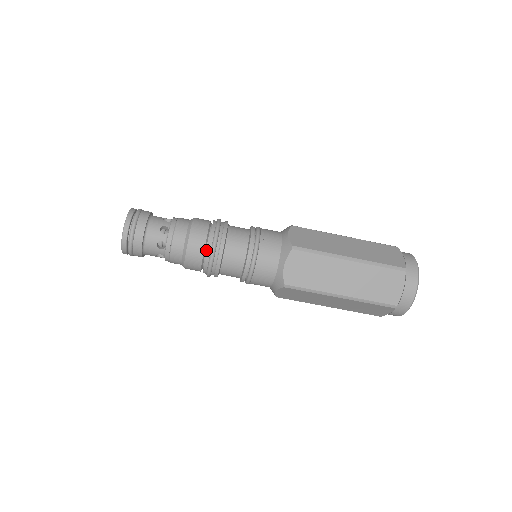
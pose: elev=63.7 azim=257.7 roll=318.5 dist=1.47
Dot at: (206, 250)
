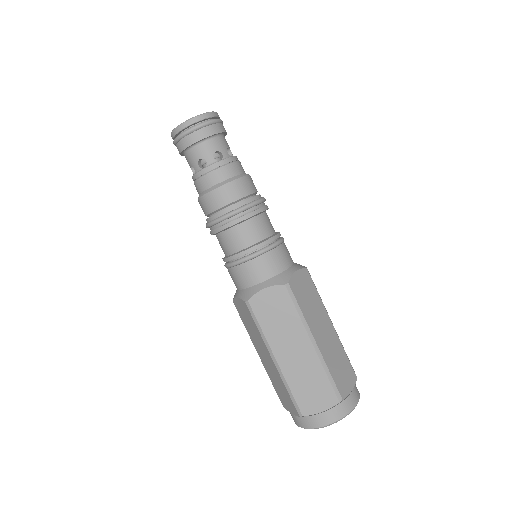
Dot at: (227, 207)
